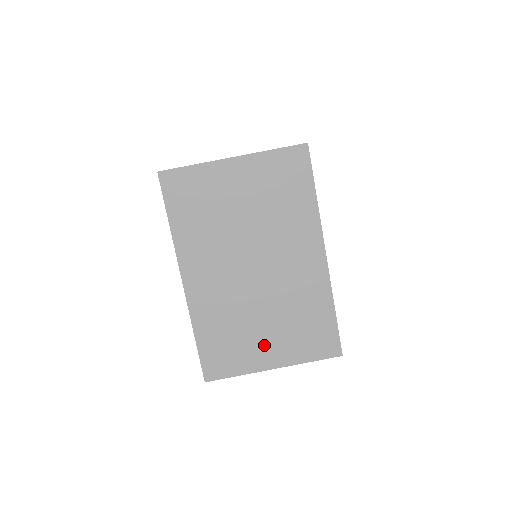
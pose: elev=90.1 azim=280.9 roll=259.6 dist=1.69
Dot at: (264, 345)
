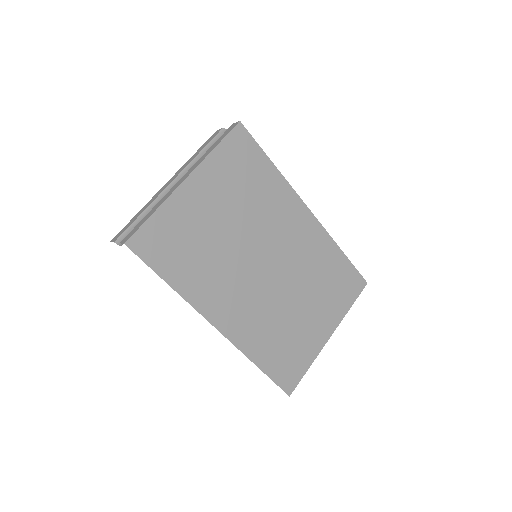
Dot at: (312, 325)
